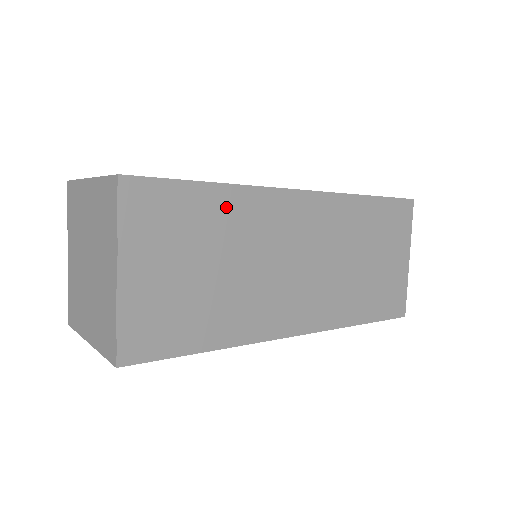
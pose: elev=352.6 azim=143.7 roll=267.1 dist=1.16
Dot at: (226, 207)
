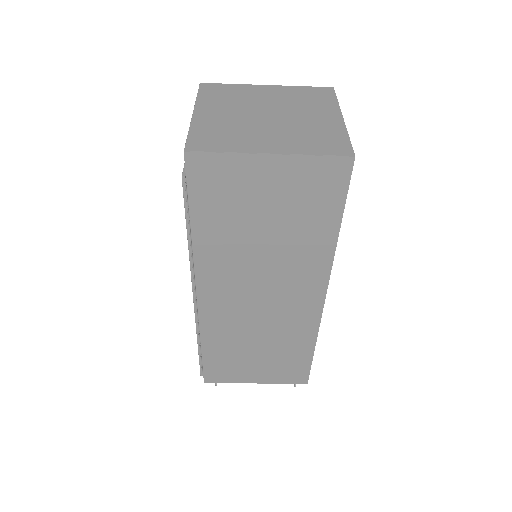
Dot at: occluded
